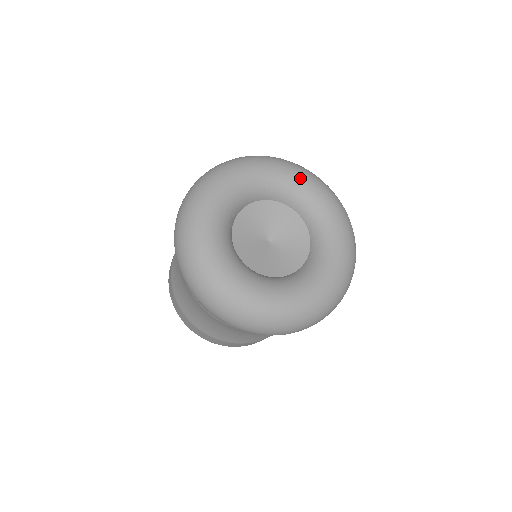
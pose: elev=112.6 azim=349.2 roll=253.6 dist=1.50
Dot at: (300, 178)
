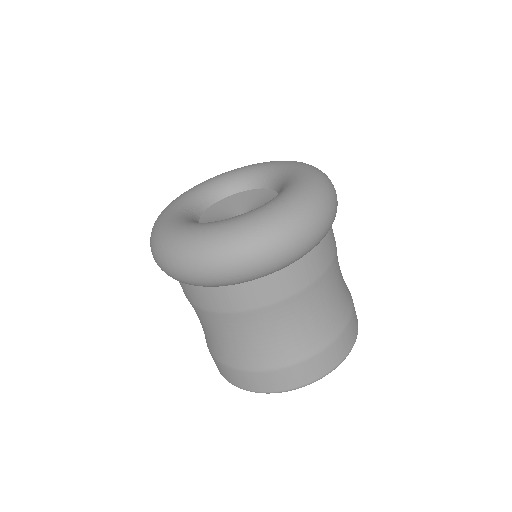
Dot at: (290, 164)
